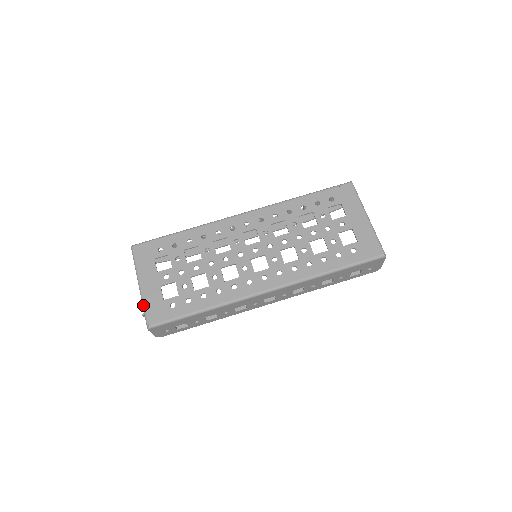
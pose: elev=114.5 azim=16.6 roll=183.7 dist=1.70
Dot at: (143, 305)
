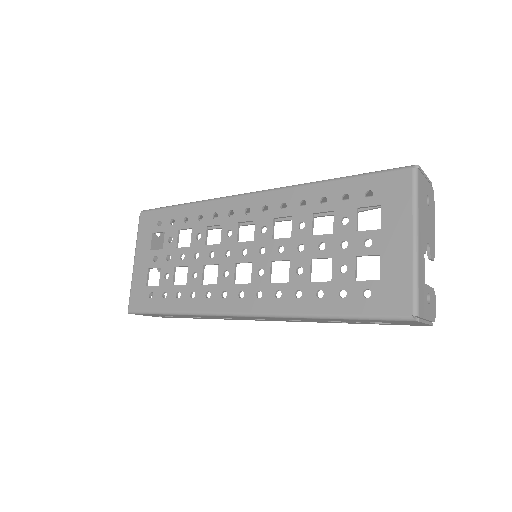
Dot at: (131, 285)
